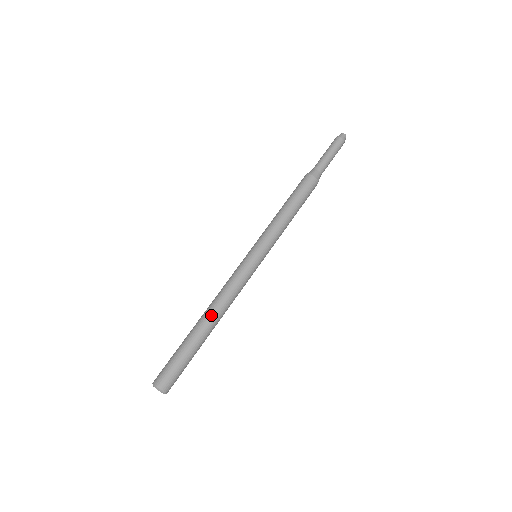
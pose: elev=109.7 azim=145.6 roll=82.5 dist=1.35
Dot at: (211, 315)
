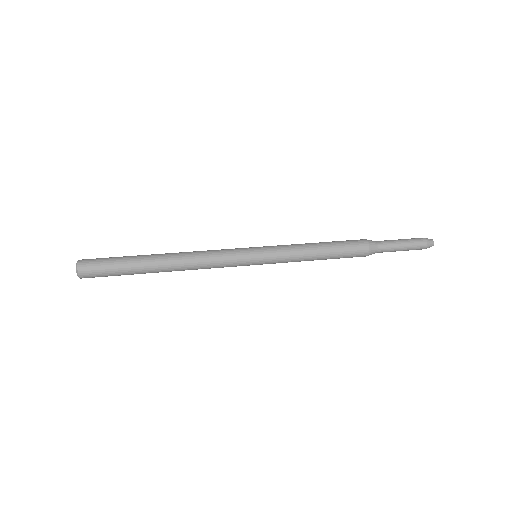
Dot at: (172, 256)
